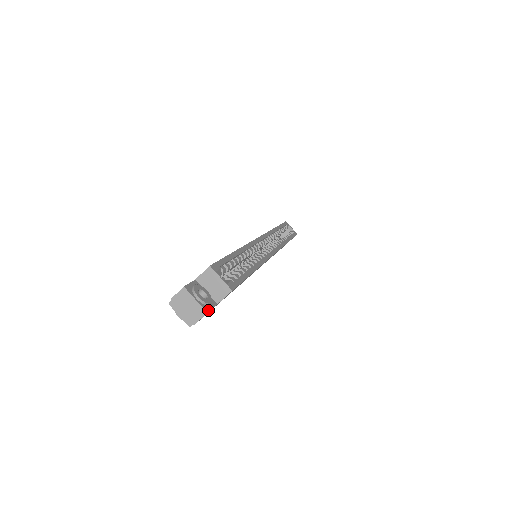
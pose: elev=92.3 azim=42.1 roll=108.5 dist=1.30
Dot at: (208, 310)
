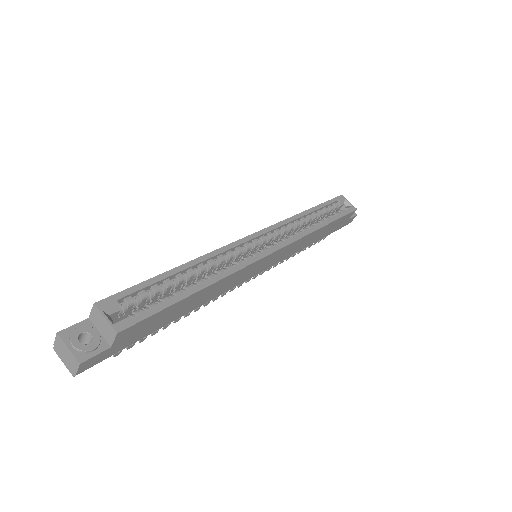
Dot at: (84, 359)
